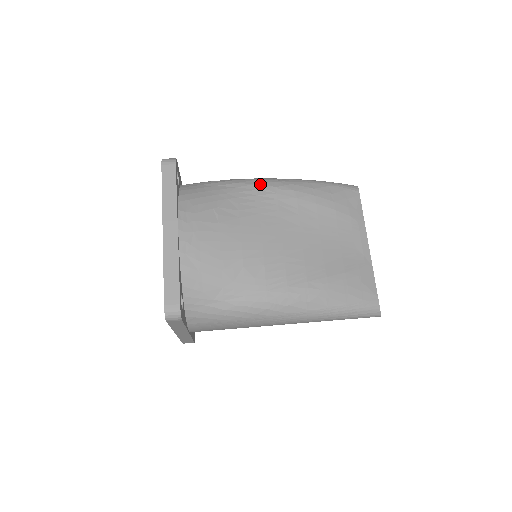
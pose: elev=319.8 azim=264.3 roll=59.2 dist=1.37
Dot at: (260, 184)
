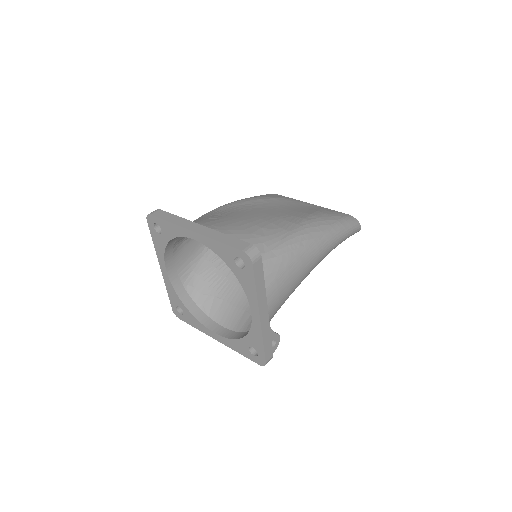
Dot at: (219, 207)
